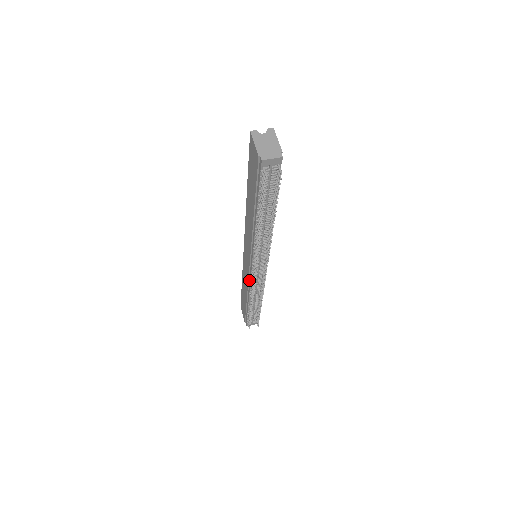
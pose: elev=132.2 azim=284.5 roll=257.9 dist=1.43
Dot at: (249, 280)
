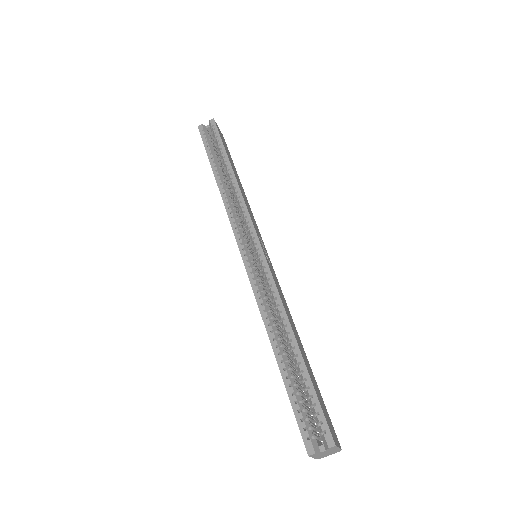
Dot at: occluded
